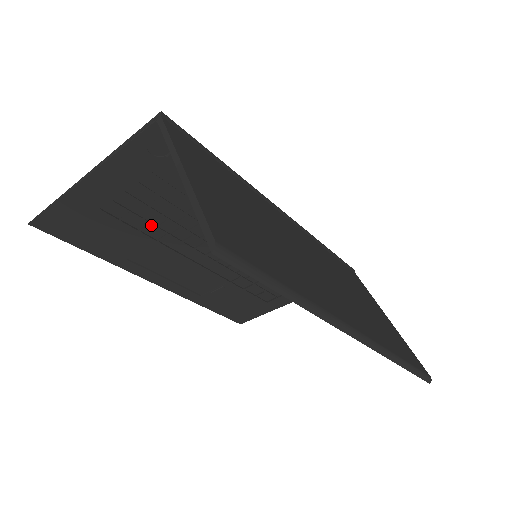
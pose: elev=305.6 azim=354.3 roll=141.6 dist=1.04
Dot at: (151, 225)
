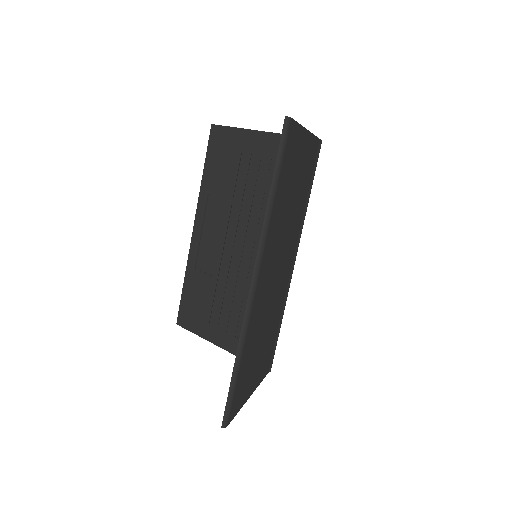
Dot at: (243, 188)
